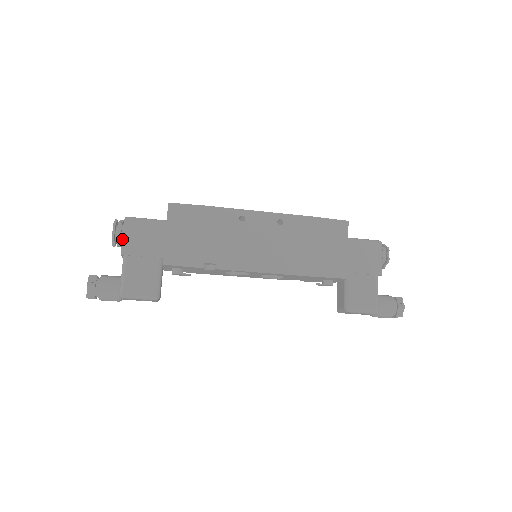
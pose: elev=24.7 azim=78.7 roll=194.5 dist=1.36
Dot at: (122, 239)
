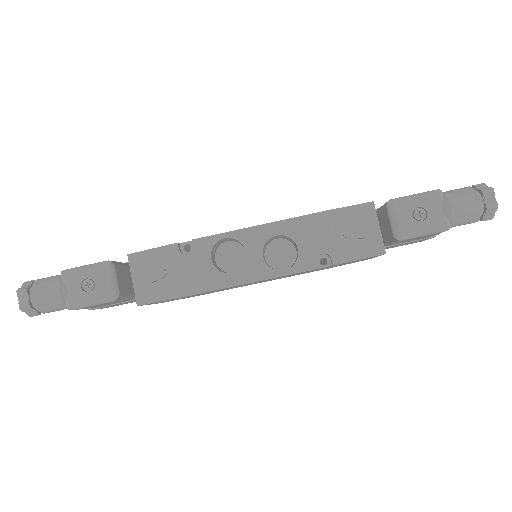
Dot at: occluded
